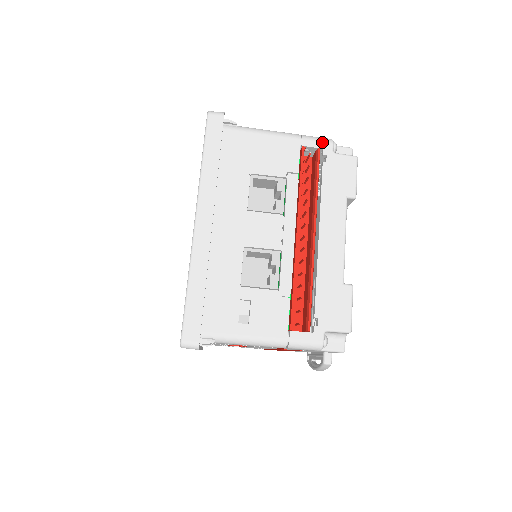
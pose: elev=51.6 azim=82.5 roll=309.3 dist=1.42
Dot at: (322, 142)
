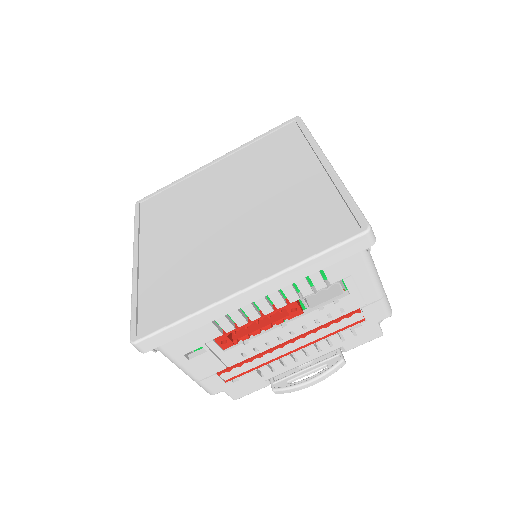
Dot at: occluded
